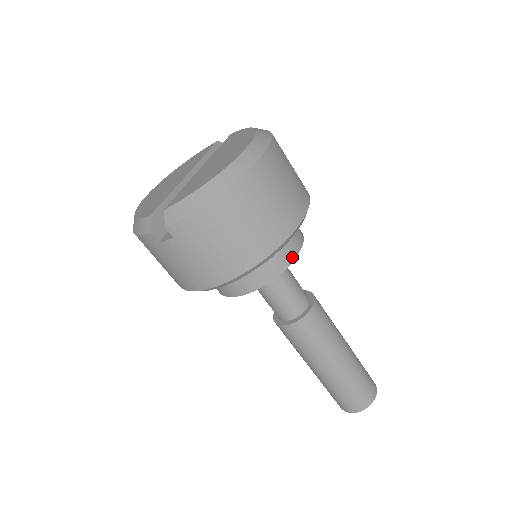
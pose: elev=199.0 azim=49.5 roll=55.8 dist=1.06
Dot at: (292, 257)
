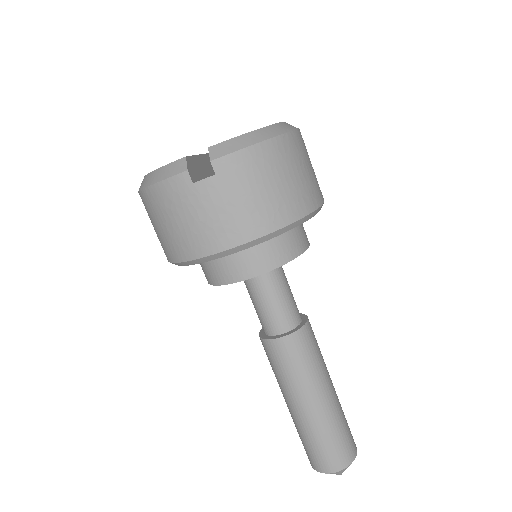
Dot at: (306, 245)
